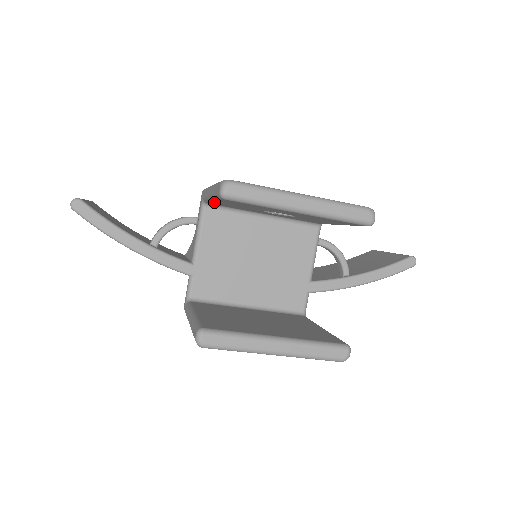
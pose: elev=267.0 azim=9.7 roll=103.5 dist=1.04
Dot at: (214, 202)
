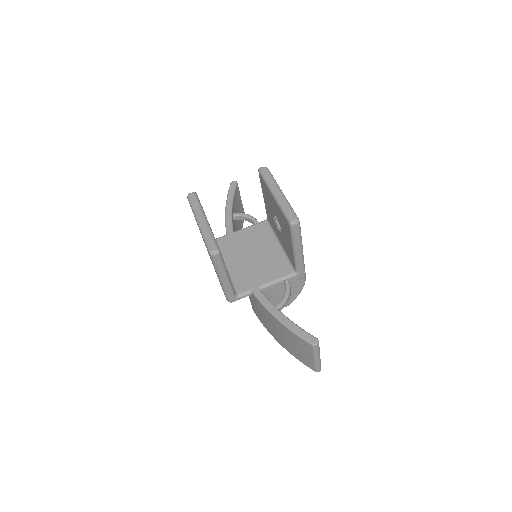
Dot at: (265, 203)
